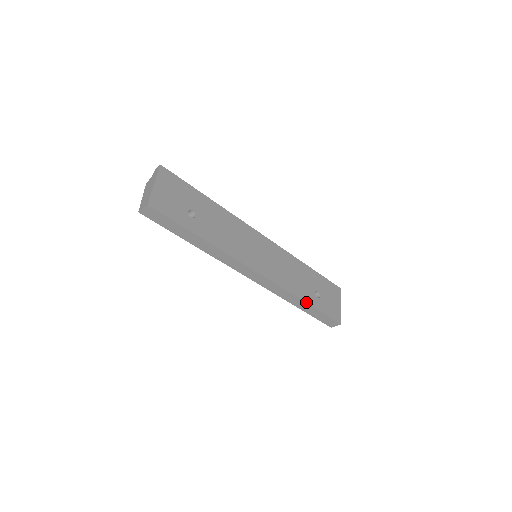
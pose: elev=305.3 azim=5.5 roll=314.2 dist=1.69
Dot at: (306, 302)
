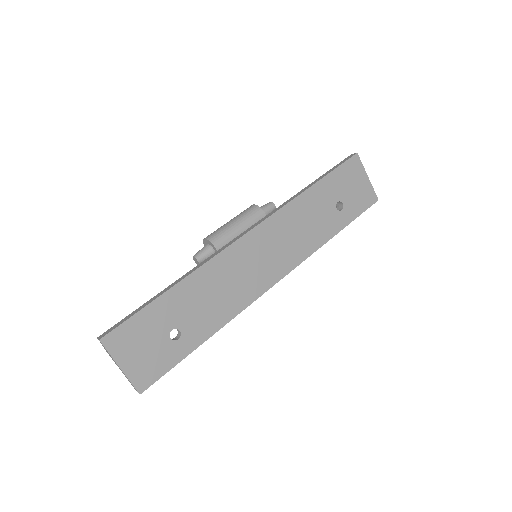
Dot at: (334, 235)
